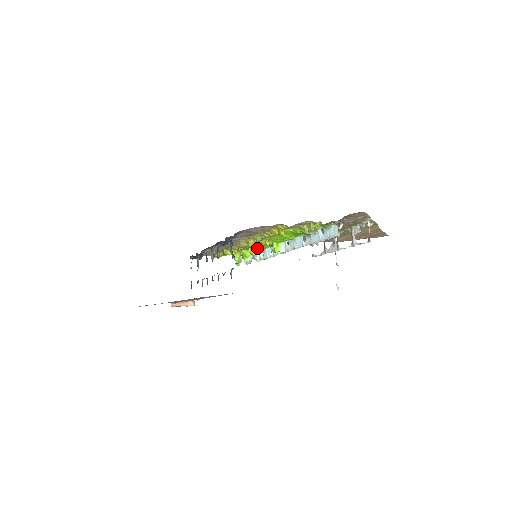
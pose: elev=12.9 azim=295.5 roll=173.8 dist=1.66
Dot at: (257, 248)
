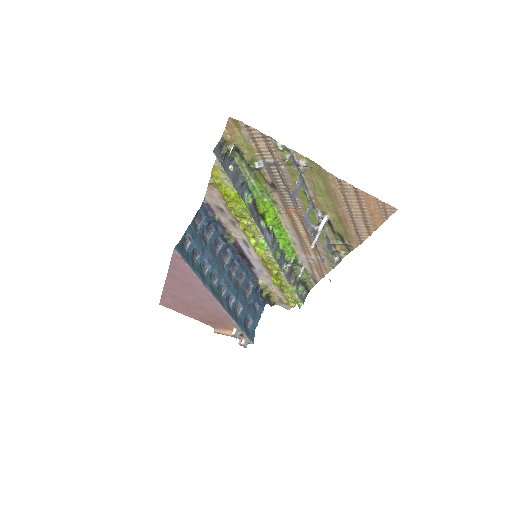
Dot at: occluded
